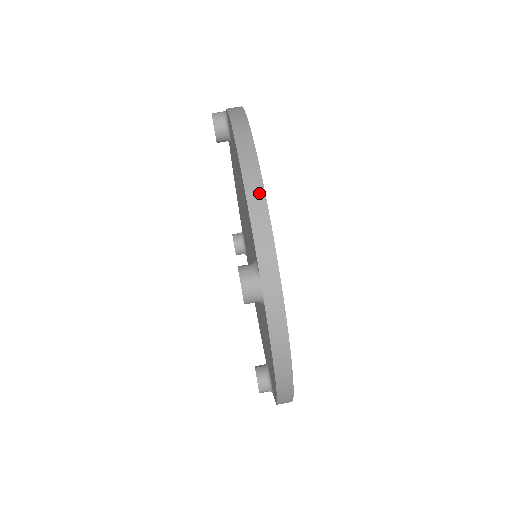
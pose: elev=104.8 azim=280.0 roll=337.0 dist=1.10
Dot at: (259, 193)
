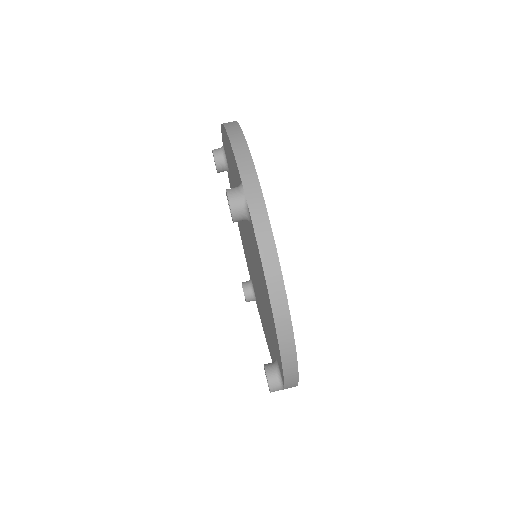
Dot at: (240, 138)
